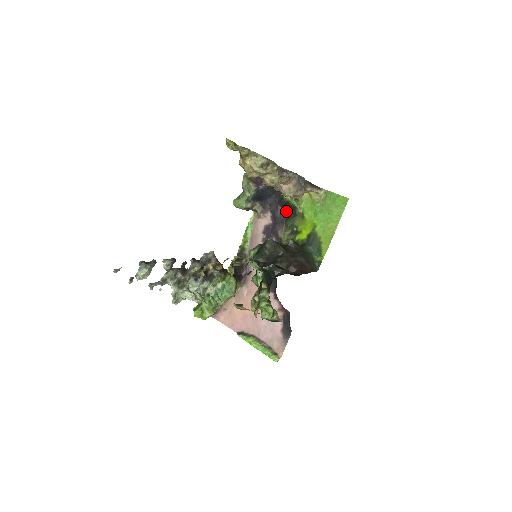
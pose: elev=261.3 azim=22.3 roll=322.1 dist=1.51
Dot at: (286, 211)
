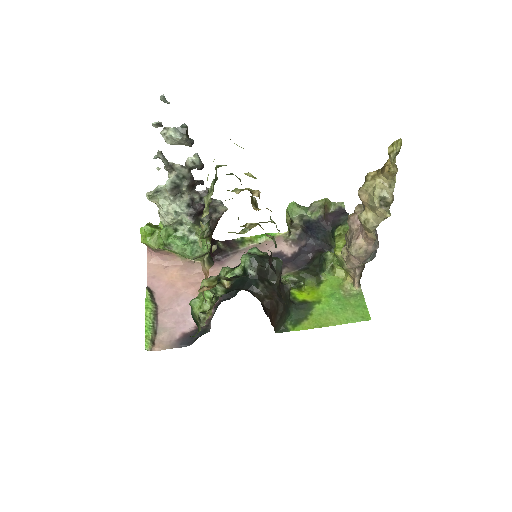
Dot at: (312, 264)
